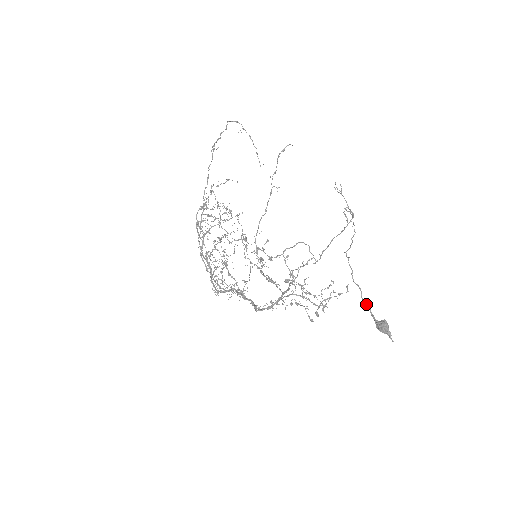
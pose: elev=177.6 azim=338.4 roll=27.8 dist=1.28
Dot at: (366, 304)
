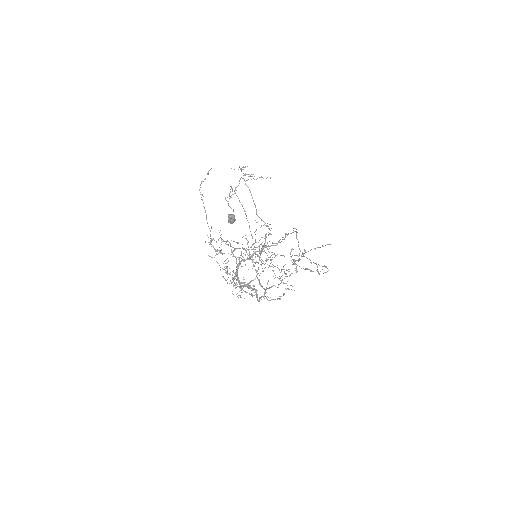
Dot at: occluded
